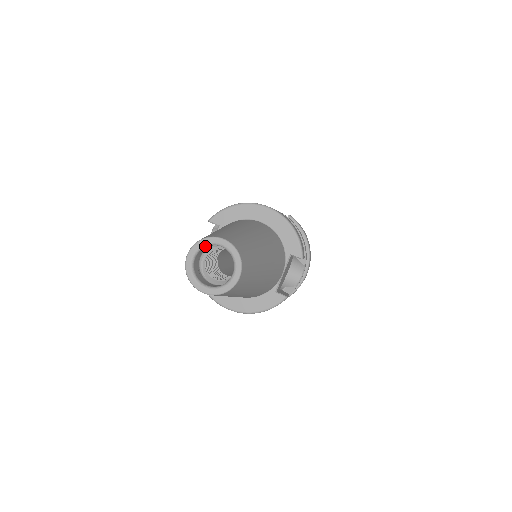
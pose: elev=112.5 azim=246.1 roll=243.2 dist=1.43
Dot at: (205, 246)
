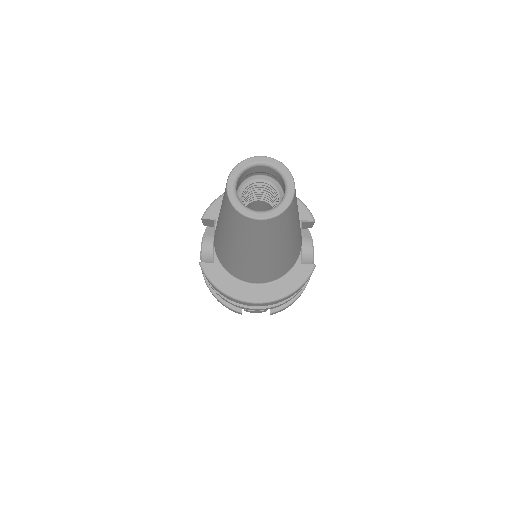
Dot at: (243, 171)
